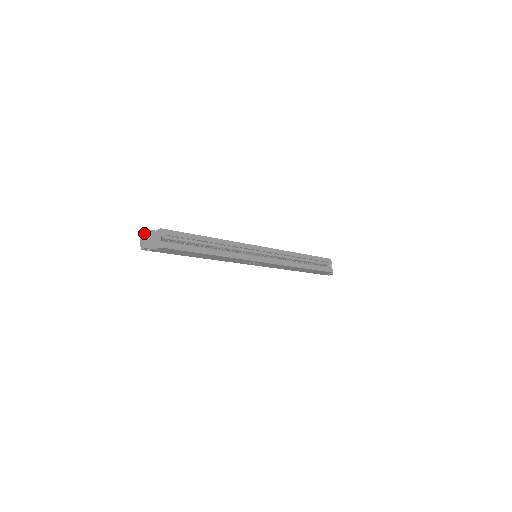
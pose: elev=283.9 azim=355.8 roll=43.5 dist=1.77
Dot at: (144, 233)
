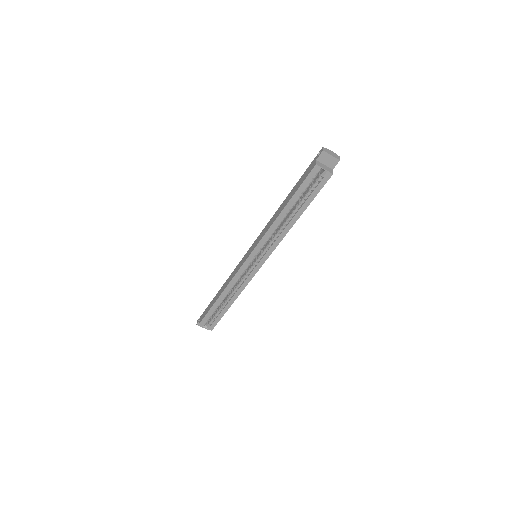
Dot at: (199, 325)
